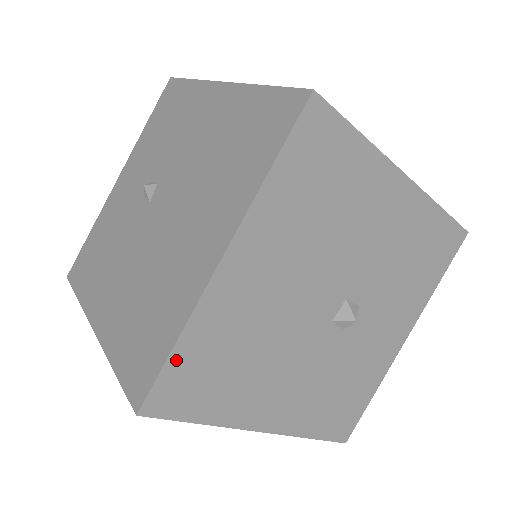
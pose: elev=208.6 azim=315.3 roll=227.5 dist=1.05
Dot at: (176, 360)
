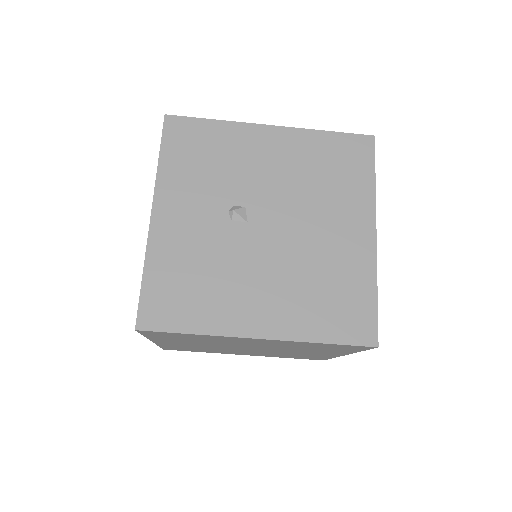
Dot at: (375, 305)
